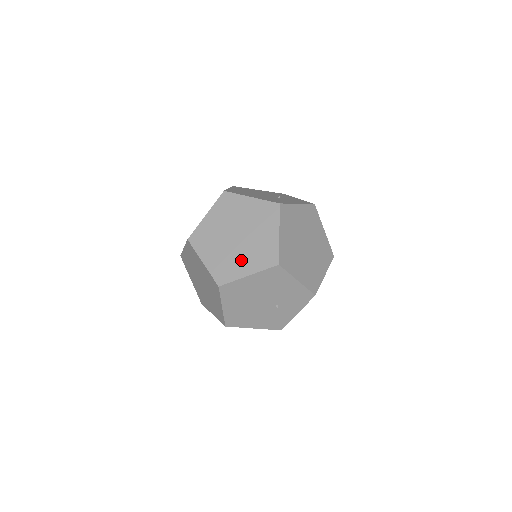
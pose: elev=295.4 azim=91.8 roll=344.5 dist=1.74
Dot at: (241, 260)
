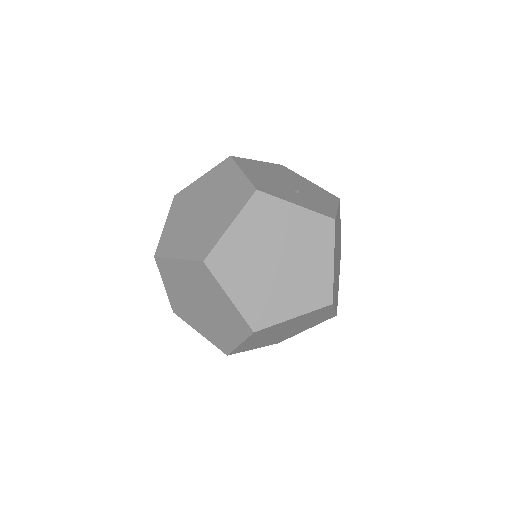
Dot at: (185, 238)
